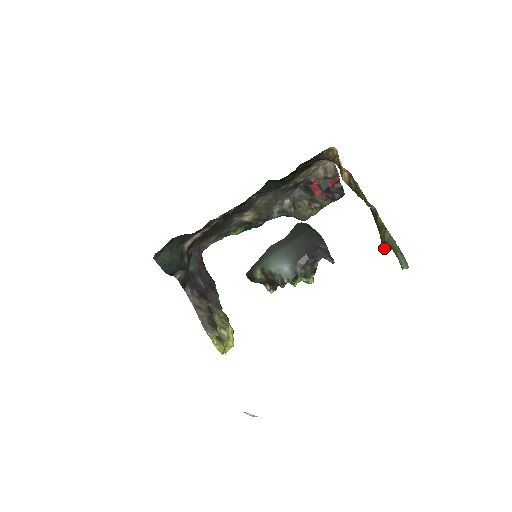
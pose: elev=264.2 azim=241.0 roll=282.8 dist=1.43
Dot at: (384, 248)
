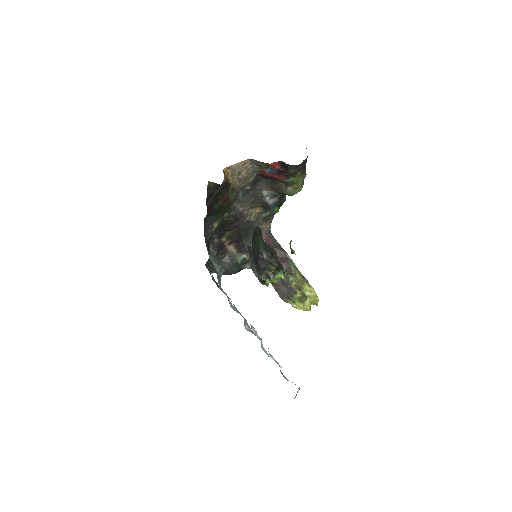
Dot at: occluded
